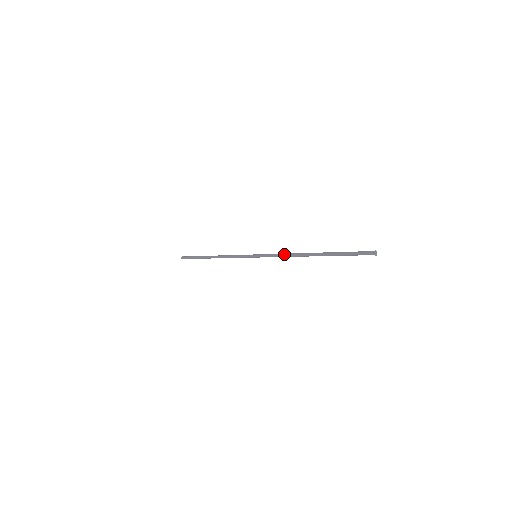
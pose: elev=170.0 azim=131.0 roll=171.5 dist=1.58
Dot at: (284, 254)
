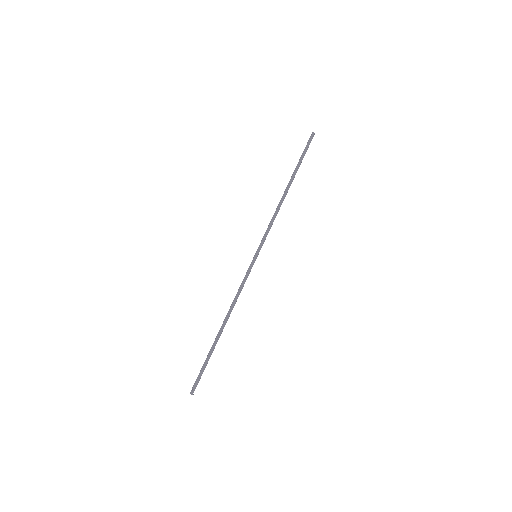
Dot at: (272, 217)
